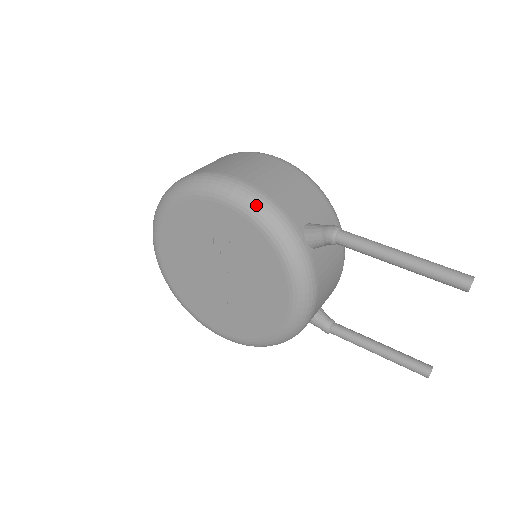
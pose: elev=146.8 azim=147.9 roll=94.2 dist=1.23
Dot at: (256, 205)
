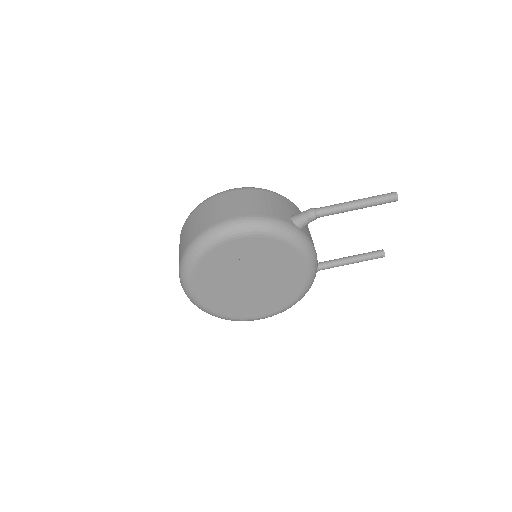
Dot at: (264, 226)
